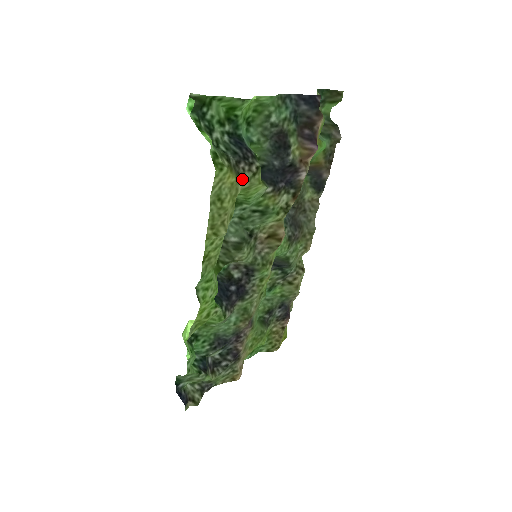
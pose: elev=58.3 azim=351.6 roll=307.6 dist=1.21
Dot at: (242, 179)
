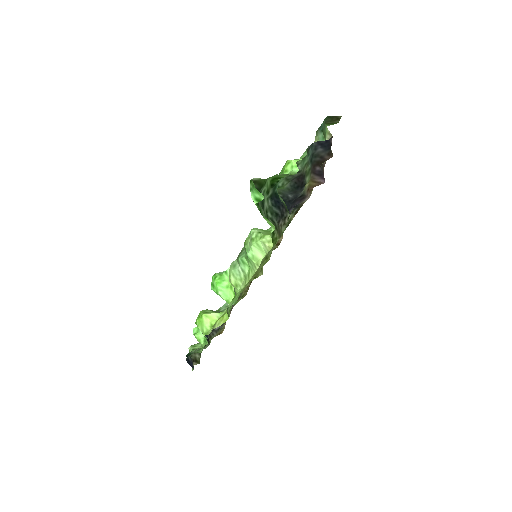
Dot at: occluded
